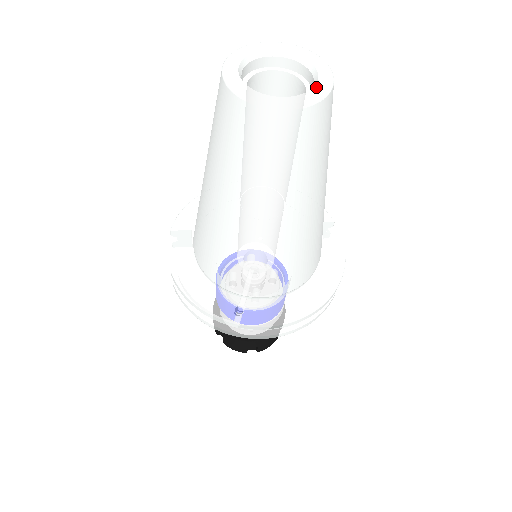
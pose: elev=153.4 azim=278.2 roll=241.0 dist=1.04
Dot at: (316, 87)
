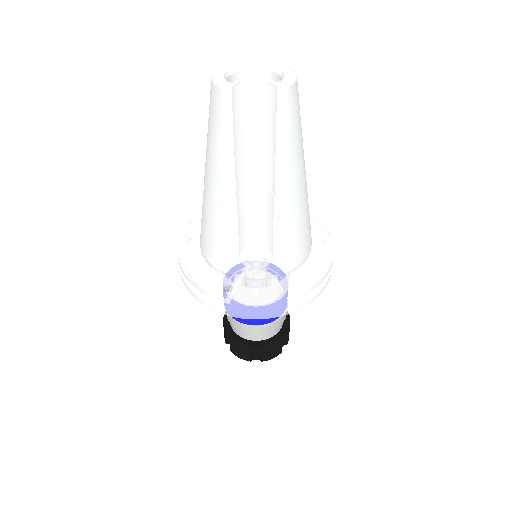
Dot at: (280, 82)
